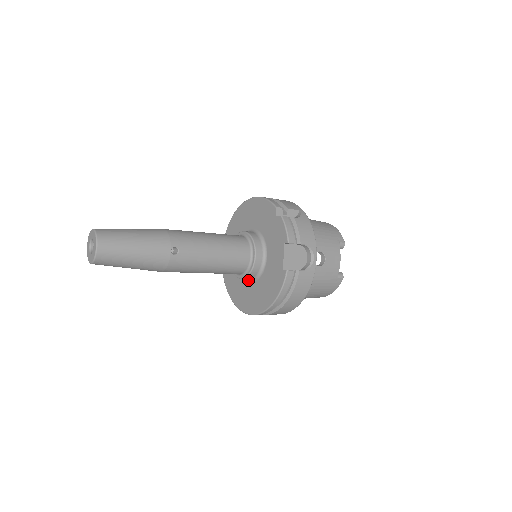
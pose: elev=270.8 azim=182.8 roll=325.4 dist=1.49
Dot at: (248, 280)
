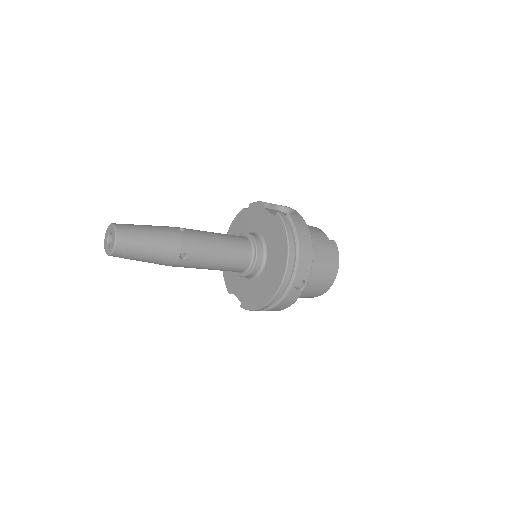
Dot at: (262, 268)
